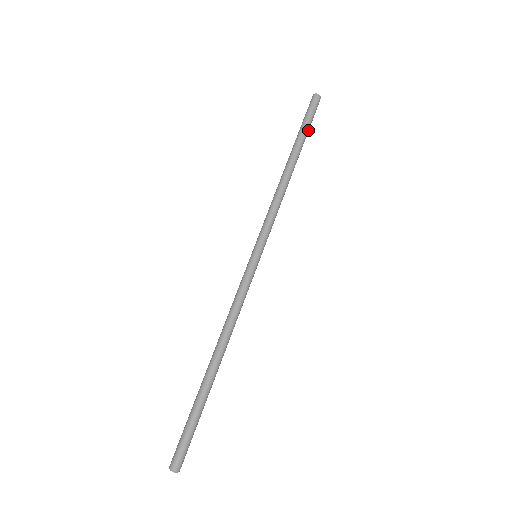
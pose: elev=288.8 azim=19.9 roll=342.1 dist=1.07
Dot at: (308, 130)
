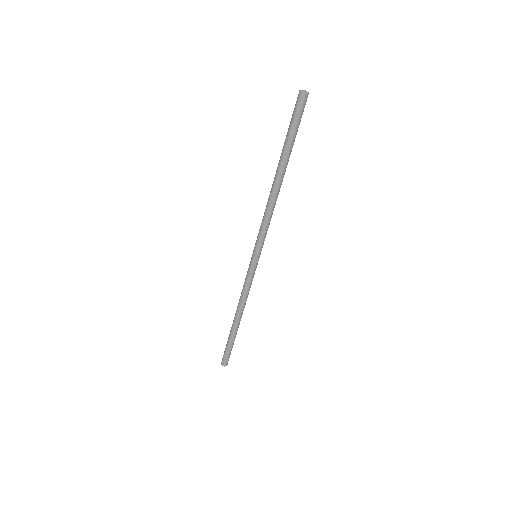
Dot at: occluded
